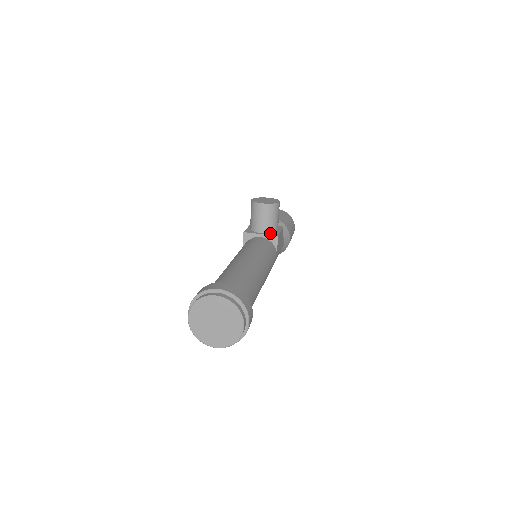
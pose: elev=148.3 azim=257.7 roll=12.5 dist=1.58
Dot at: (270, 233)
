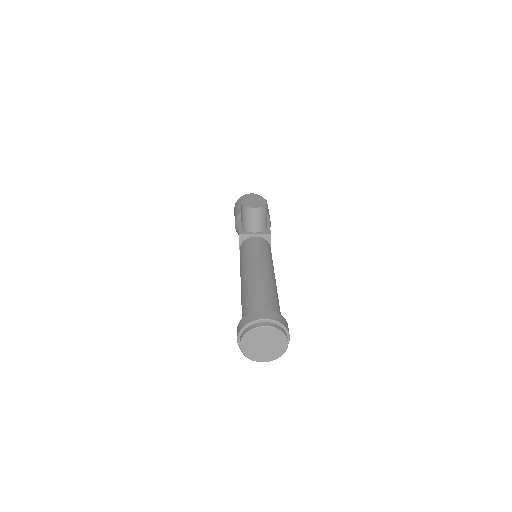
Dot at: (263, 231)
